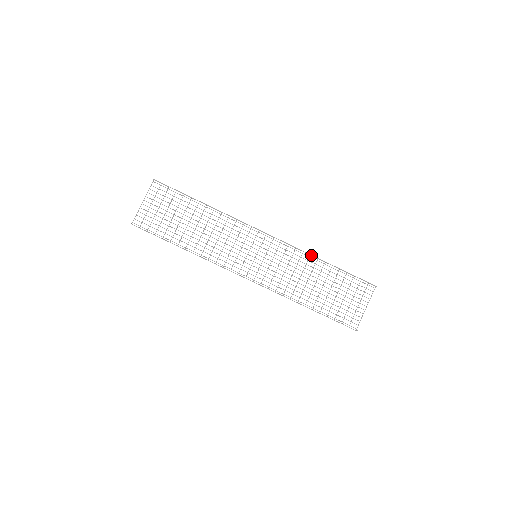
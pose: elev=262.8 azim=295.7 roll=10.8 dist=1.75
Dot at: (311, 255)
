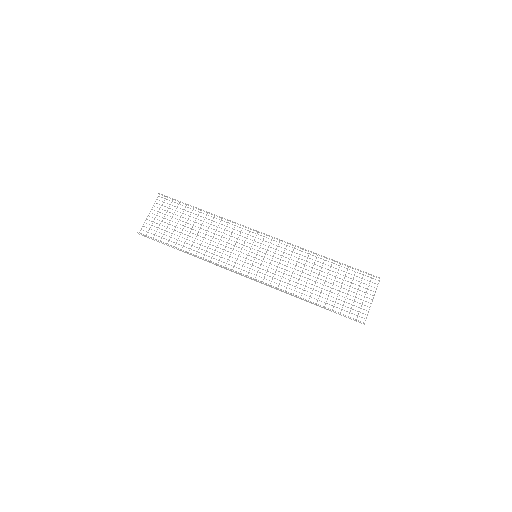
Dot at: occluded
